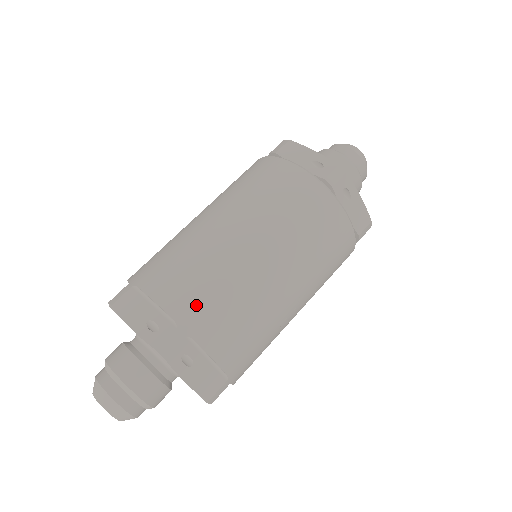
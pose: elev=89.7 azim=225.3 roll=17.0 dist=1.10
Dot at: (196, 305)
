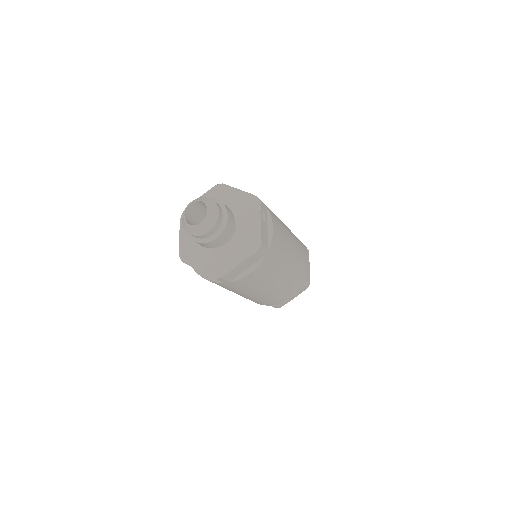
Dot at: occluded
